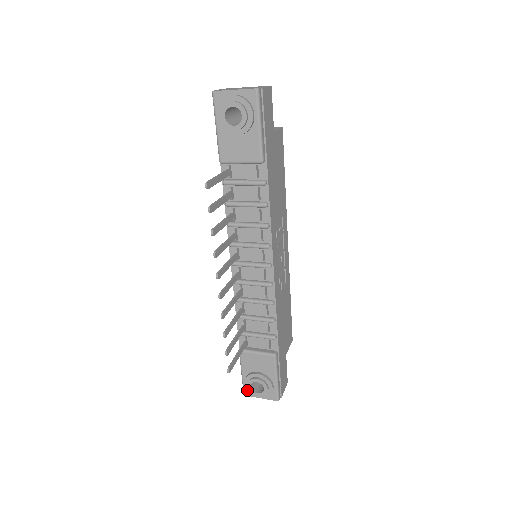
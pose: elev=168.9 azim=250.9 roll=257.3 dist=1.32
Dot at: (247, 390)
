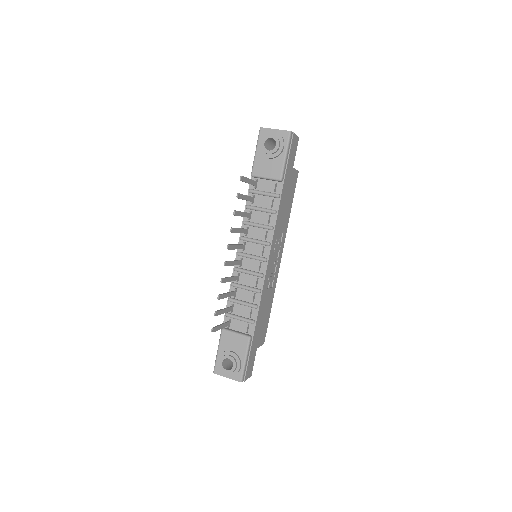
Dot at: (218, 367)
